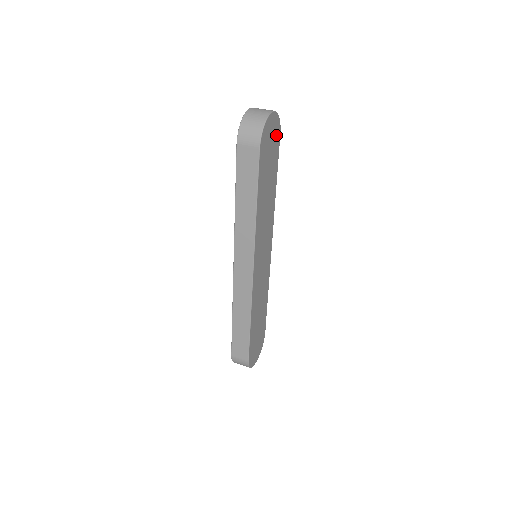
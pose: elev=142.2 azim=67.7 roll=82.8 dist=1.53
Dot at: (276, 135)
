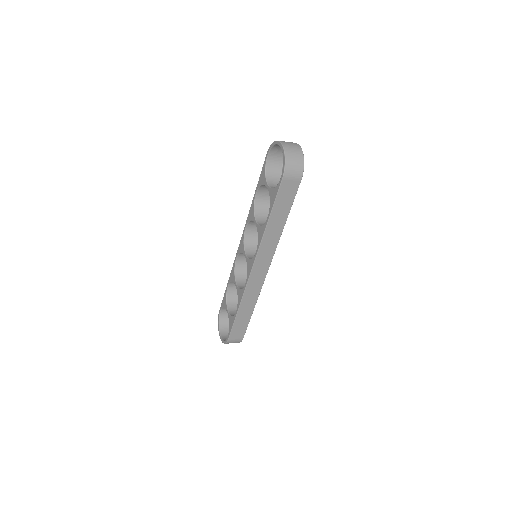
Dot at: occluded
